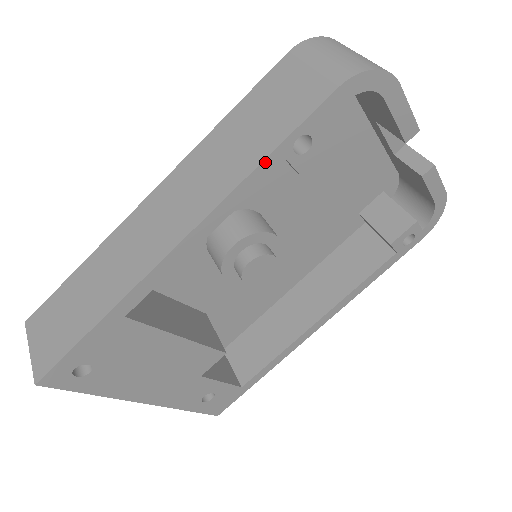
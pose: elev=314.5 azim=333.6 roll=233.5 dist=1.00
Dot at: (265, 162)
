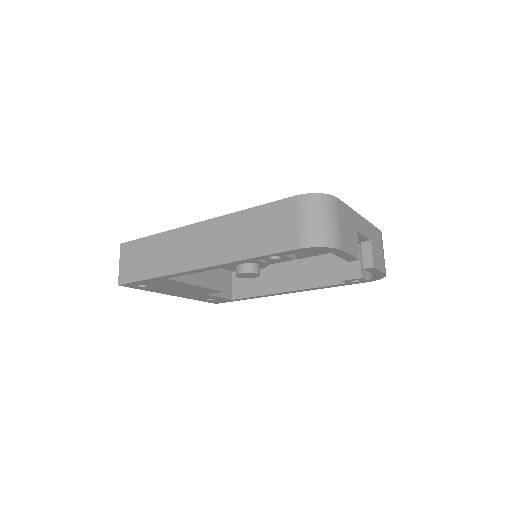
Dot at: (251, 259)
